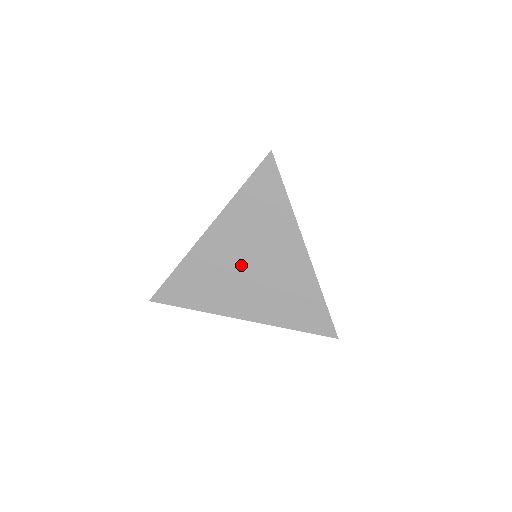
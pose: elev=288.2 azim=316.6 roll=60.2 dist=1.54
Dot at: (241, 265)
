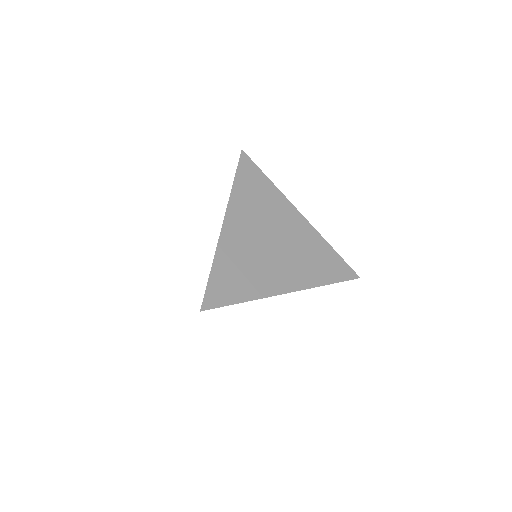
Dot at: occluded
